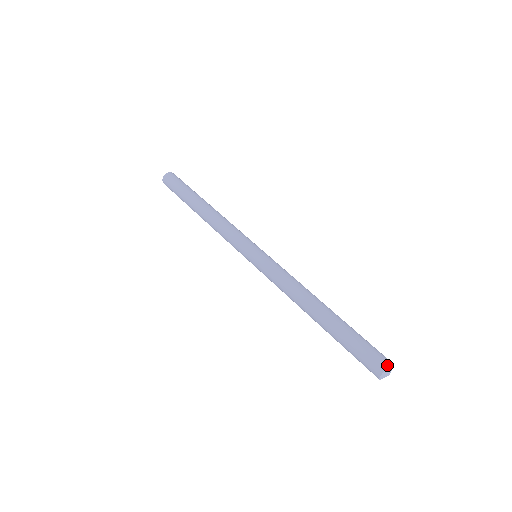
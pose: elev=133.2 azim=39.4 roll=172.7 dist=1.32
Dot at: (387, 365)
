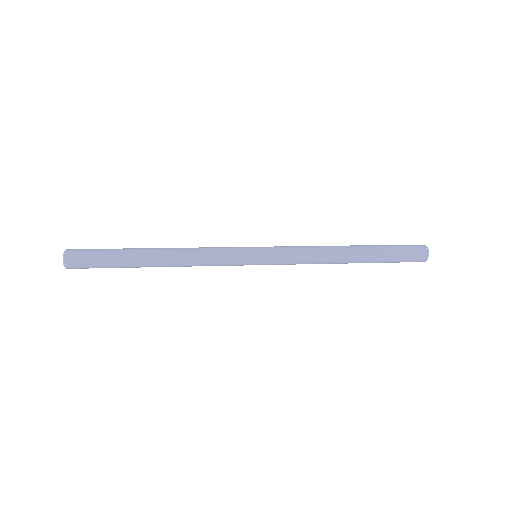
Dot at: occluded
